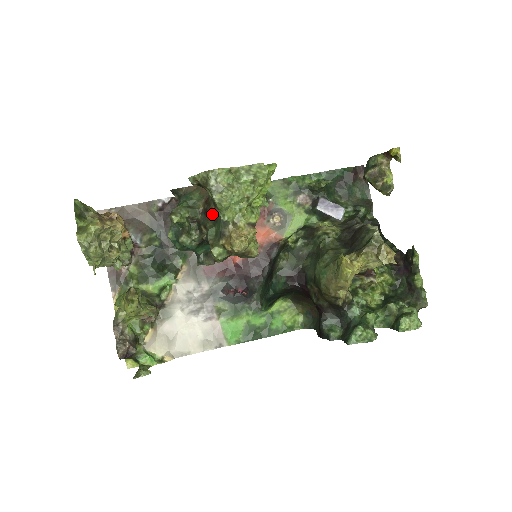
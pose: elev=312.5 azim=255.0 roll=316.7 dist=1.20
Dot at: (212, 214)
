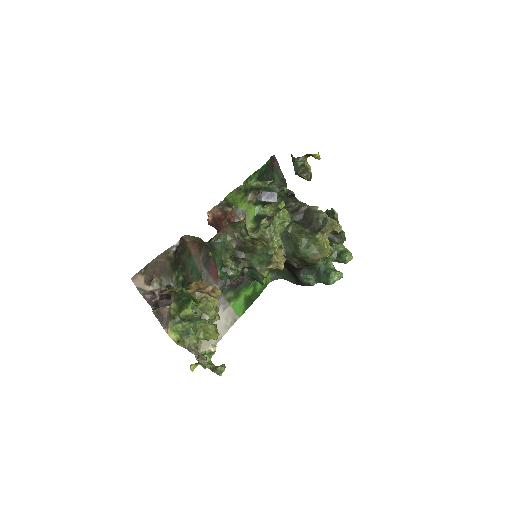
Dot at: (248, 249)
